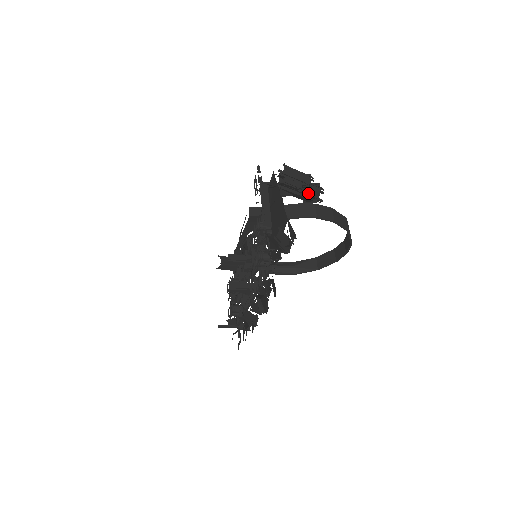
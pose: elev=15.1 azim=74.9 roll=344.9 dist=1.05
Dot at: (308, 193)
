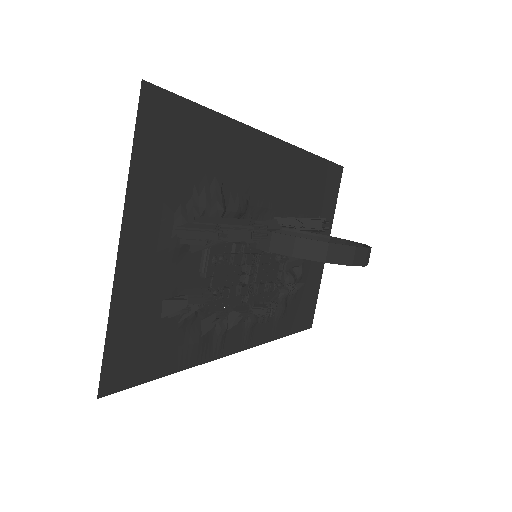
Dot at: (233, 238)
